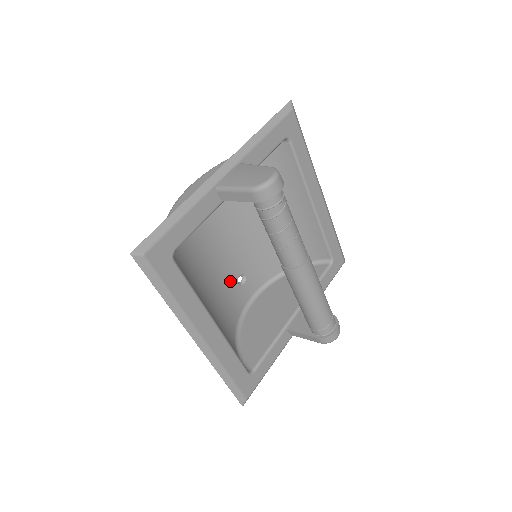
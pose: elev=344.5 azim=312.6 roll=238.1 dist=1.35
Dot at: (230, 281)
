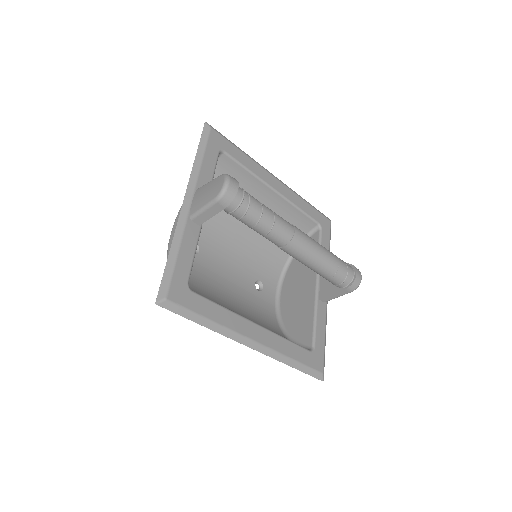
Dot at: (250, 292)
